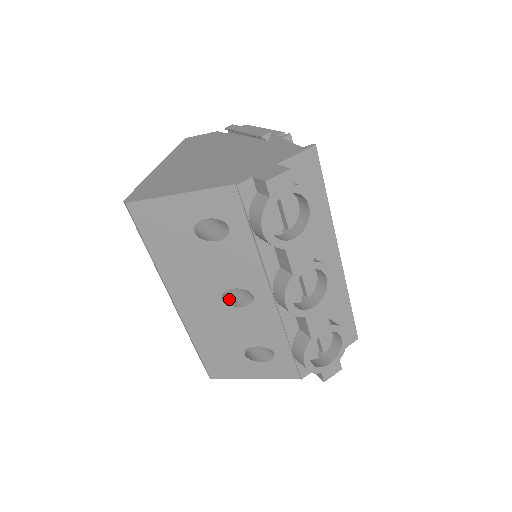
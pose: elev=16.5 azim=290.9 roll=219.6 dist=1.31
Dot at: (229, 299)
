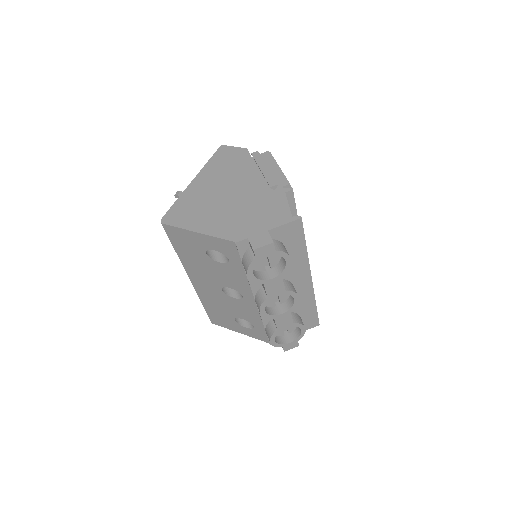
Dot at: occluded
